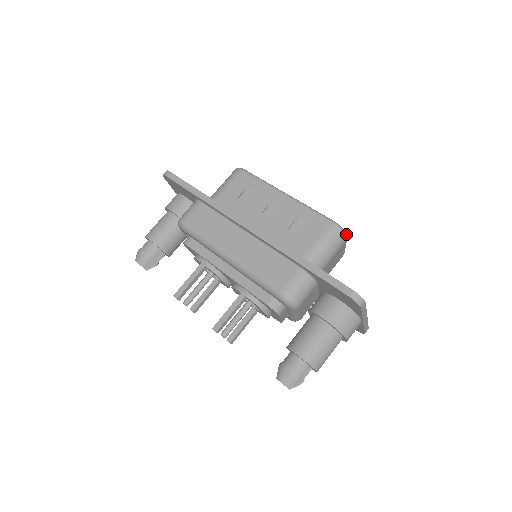
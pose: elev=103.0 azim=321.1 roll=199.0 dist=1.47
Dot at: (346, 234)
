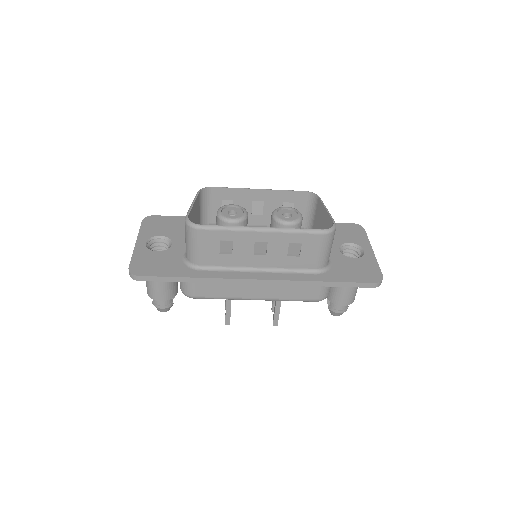
Dot at: (335, 227)
